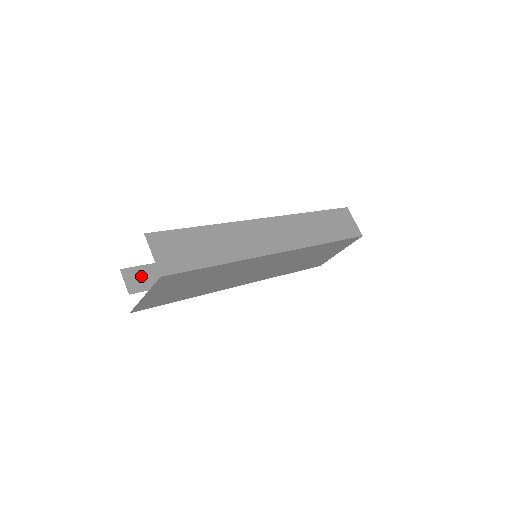
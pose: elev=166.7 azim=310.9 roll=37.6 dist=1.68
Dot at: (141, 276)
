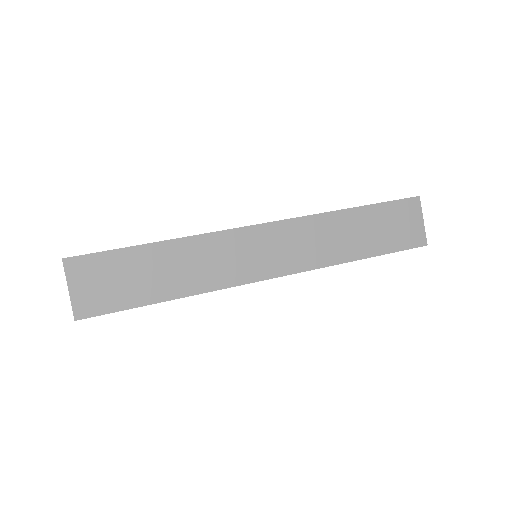
Dot at: occluded
